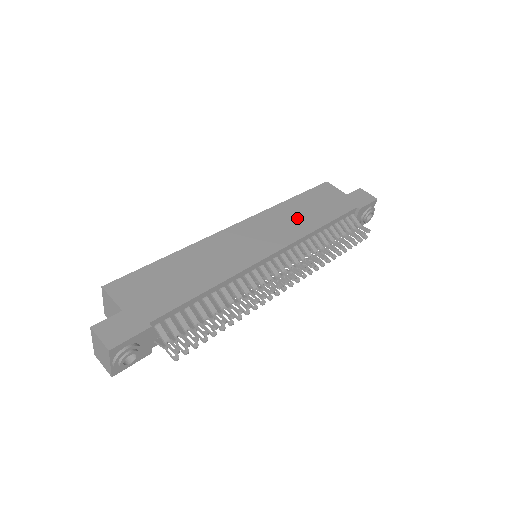
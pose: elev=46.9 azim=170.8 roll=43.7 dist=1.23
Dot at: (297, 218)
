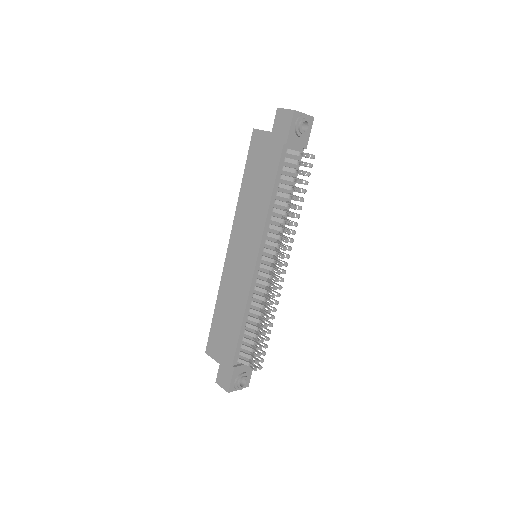
Dot at: (254, 205)
